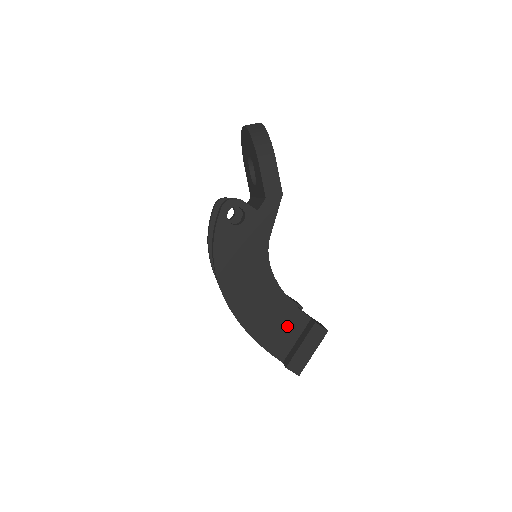
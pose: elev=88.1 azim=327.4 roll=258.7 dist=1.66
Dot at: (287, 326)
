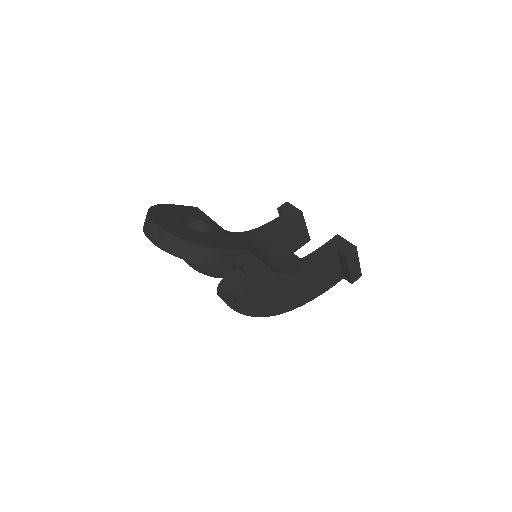
Dot at: (328, 270)
